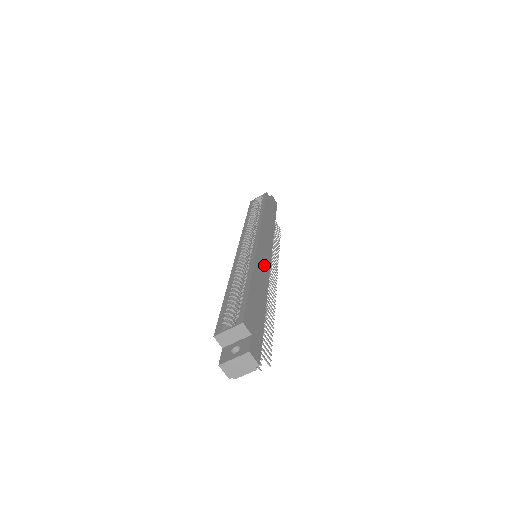
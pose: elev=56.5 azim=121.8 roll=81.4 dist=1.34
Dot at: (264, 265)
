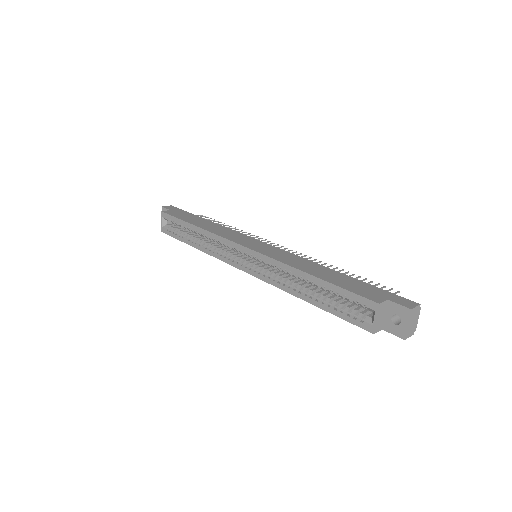
Dot at: (281, 254)
